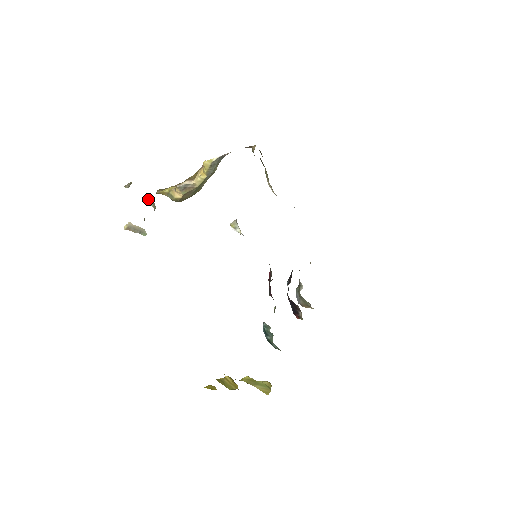
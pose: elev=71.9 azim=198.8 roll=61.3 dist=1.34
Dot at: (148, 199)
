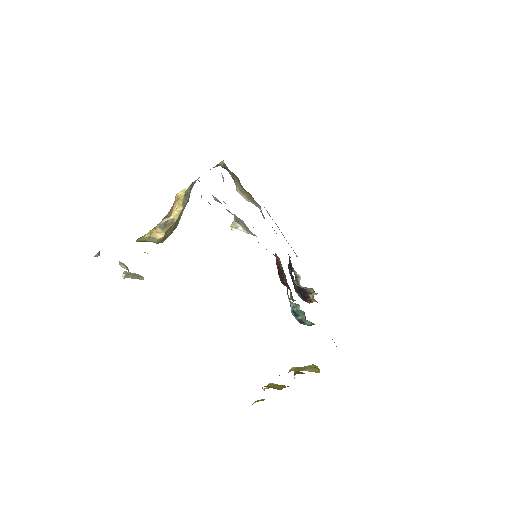
Dot at: (120, 263)
